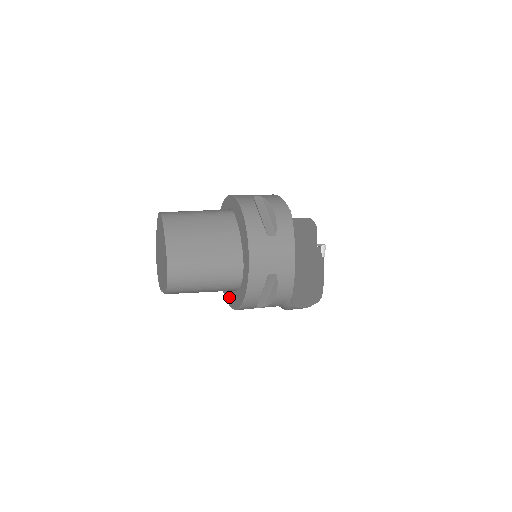
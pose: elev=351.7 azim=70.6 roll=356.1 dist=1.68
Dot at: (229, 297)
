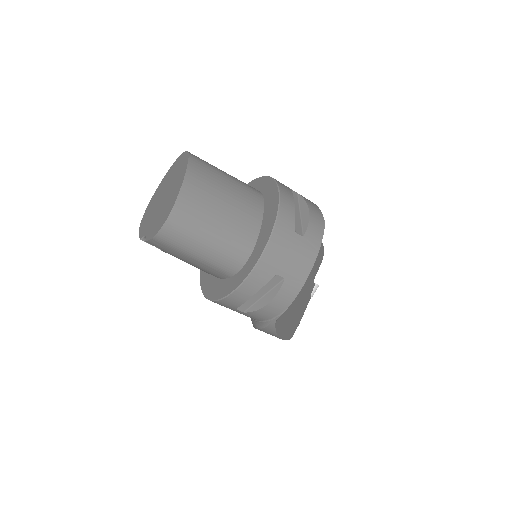
Dot at: (208, 285)
